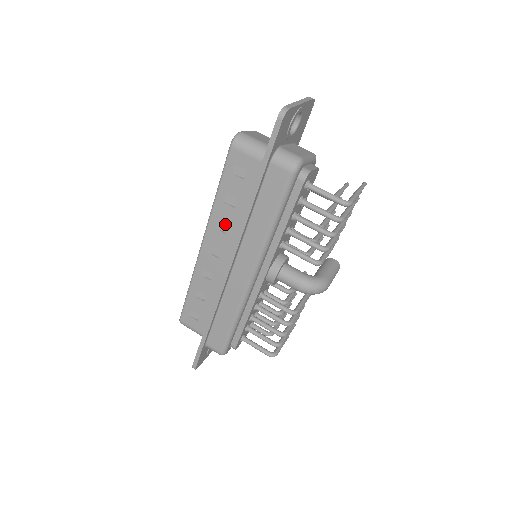
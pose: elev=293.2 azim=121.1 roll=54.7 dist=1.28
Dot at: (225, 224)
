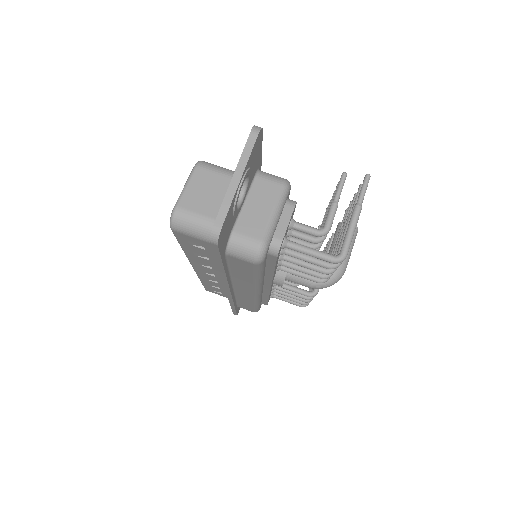
Dot at: occluded
